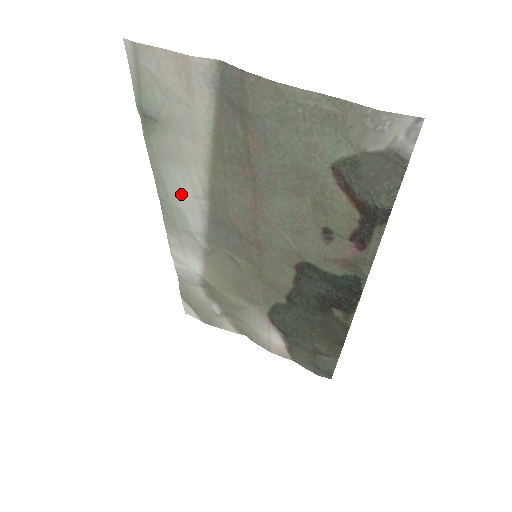
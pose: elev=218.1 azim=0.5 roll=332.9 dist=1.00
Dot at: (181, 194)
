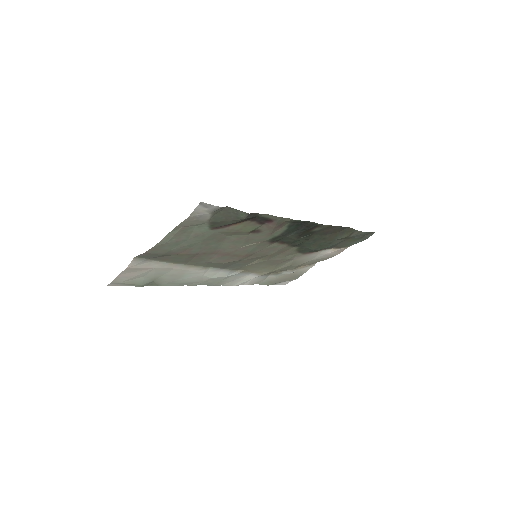
Dot at: (200, 278)
